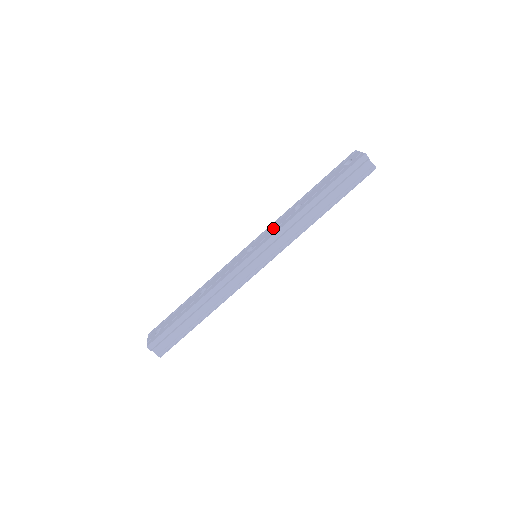
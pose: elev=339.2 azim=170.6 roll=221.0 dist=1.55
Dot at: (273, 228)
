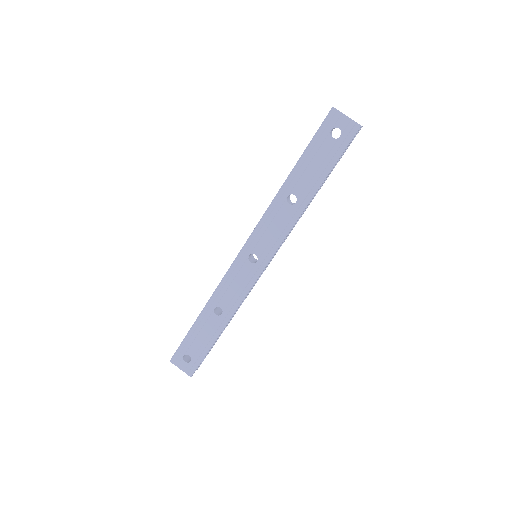
Dot at: (271, 230)
